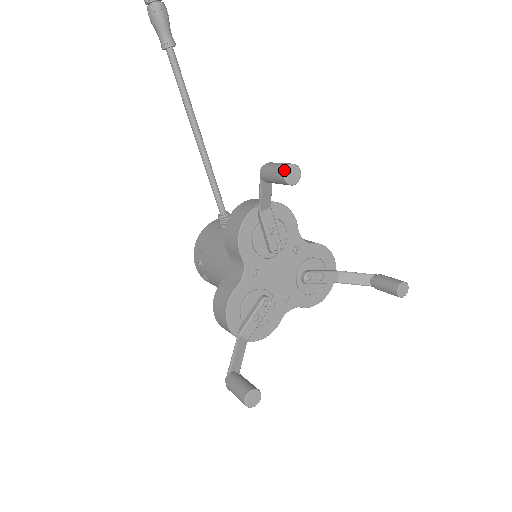
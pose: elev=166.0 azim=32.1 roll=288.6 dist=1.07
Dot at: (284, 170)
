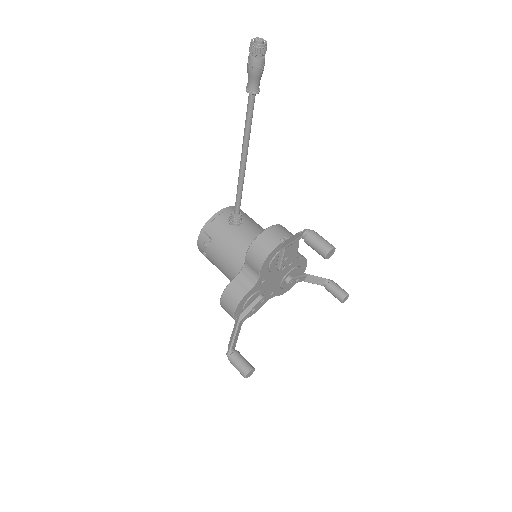
Dot at: (328, 252)
